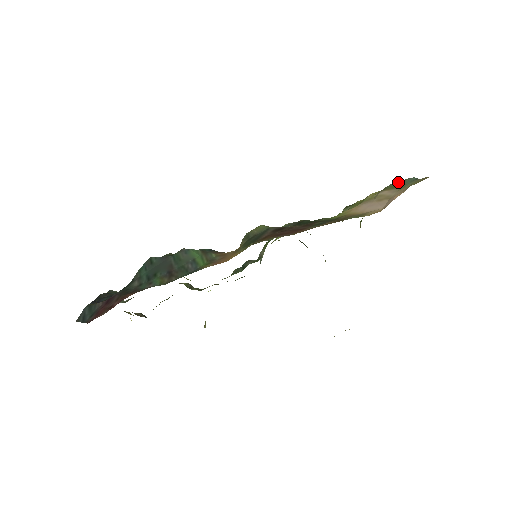
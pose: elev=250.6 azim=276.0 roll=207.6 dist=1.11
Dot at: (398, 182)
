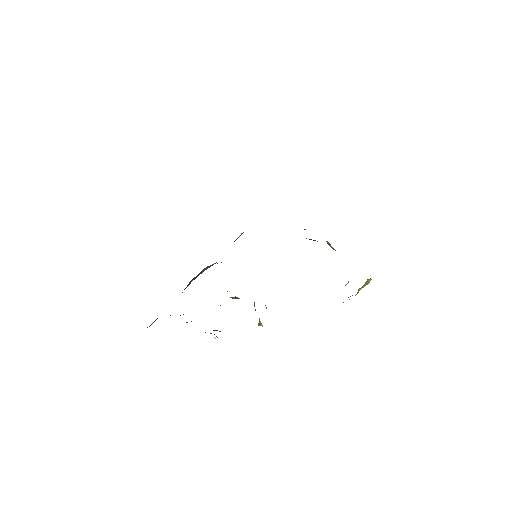
Dot at: occluded
